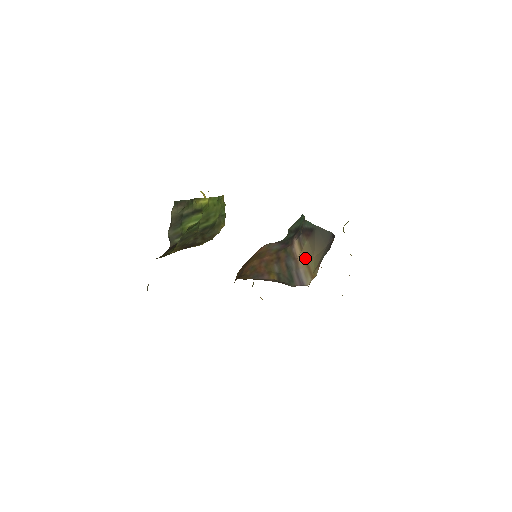
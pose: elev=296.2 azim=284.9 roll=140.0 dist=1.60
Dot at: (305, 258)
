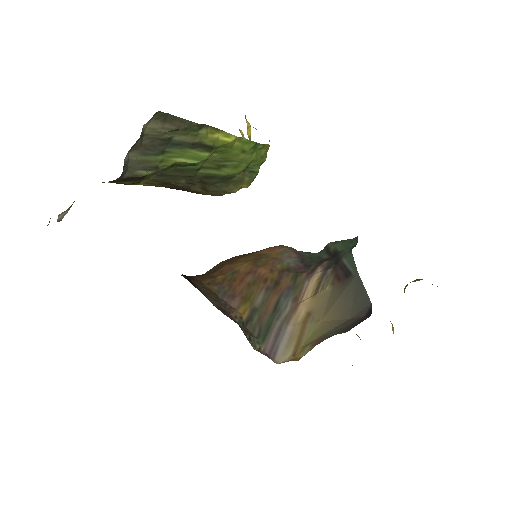
Dot at: (309, 312)
